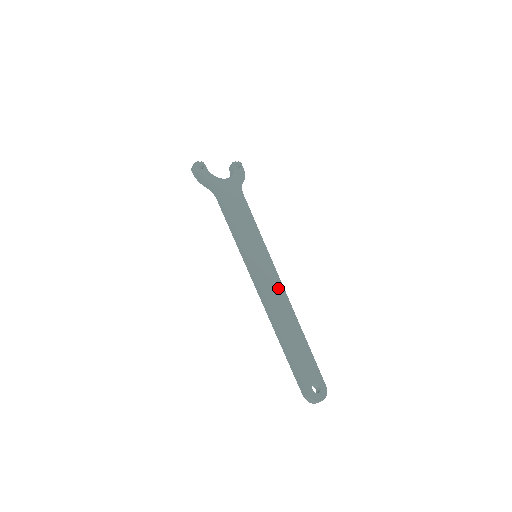
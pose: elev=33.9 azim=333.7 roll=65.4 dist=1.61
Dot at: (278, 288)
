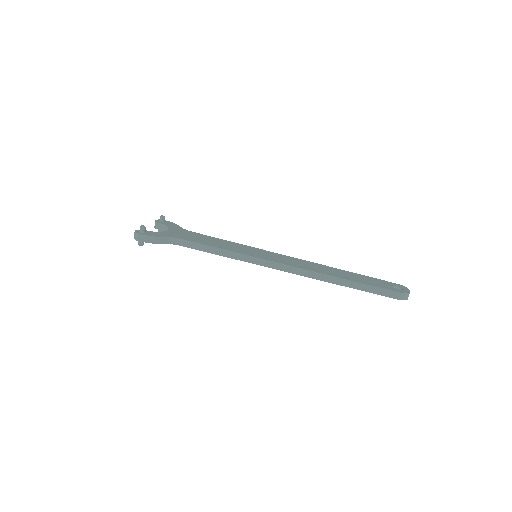
Dot at: (296, 260)
